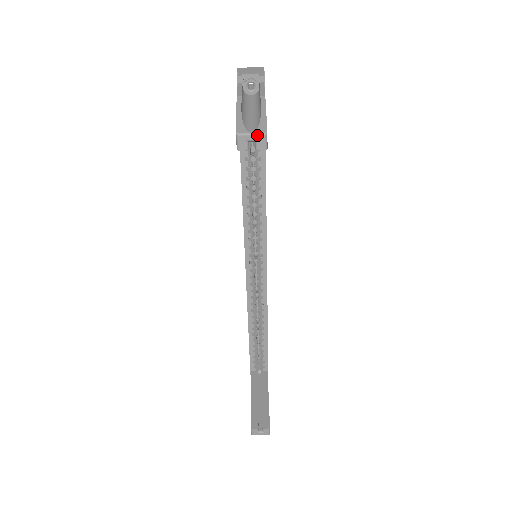
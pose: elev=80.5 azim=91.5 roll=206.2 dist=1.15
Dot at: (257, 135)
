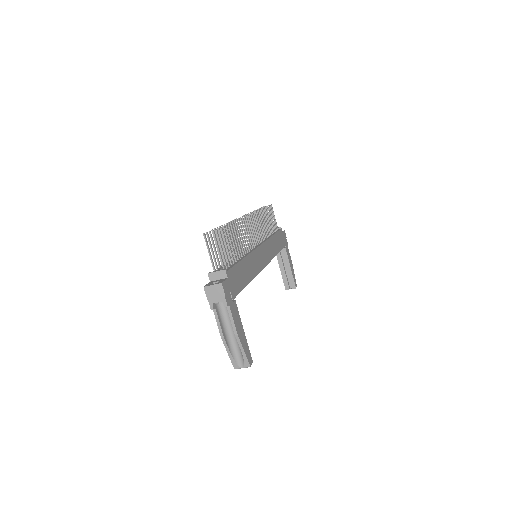
Dot at: occluded
